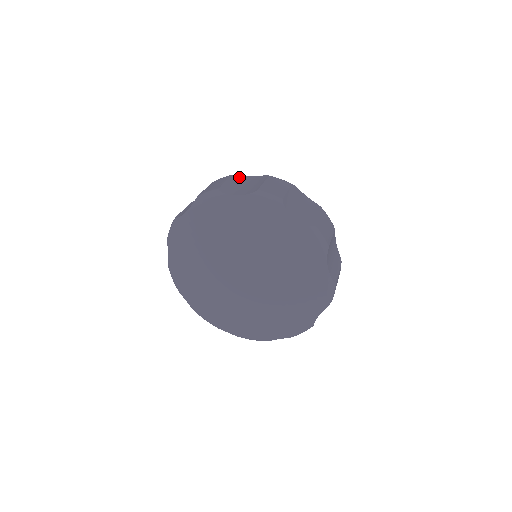
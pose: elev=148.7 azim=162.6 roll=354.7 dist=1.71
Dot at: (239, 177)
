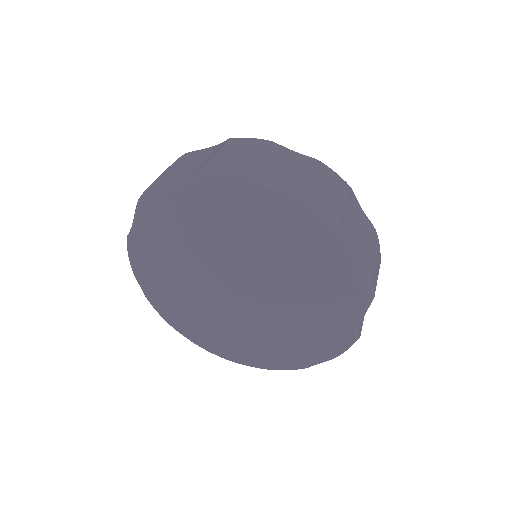
Dot at: (275, 148)
